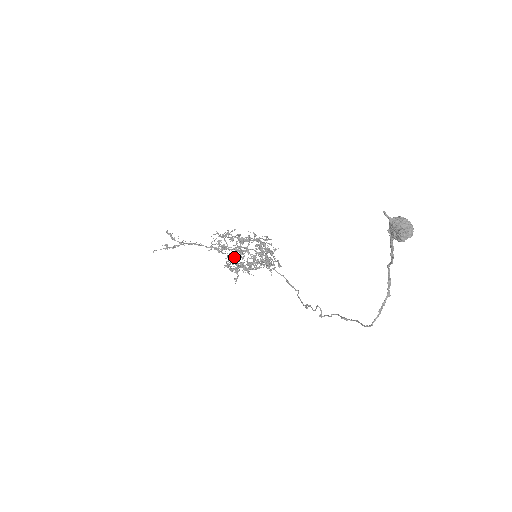
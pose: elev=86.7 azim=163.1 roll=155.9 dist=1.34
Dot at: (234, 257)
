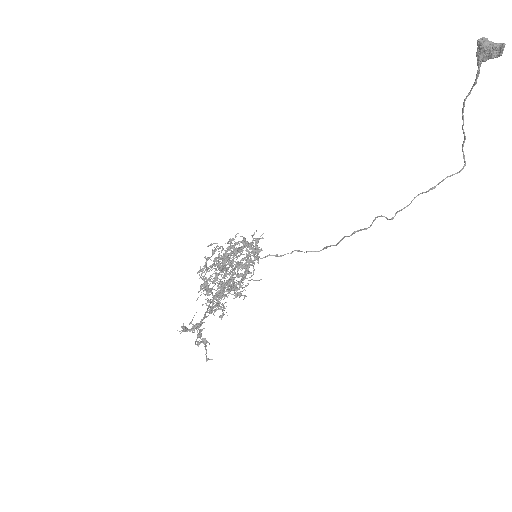
Dot at: (234, 284)
